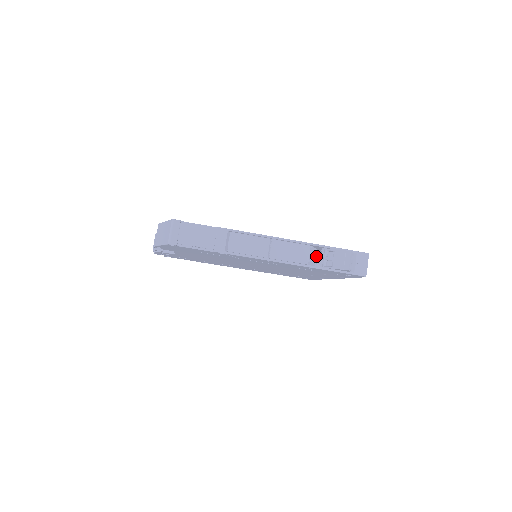
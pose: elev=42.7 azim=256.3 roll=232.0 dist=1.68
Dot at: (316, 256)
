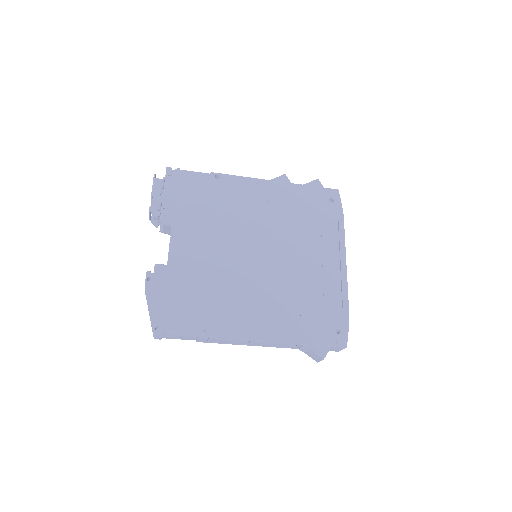
Dot at: (318, 271)
